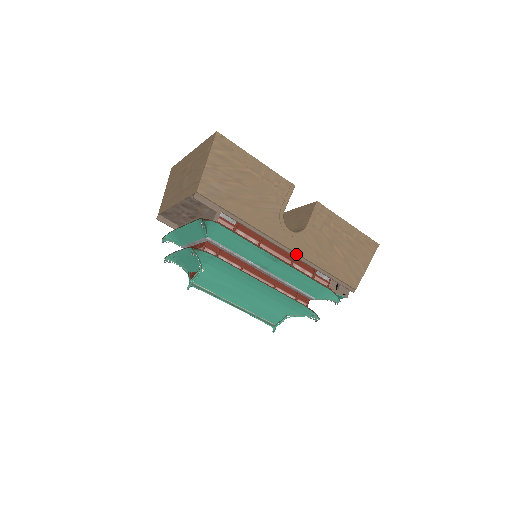
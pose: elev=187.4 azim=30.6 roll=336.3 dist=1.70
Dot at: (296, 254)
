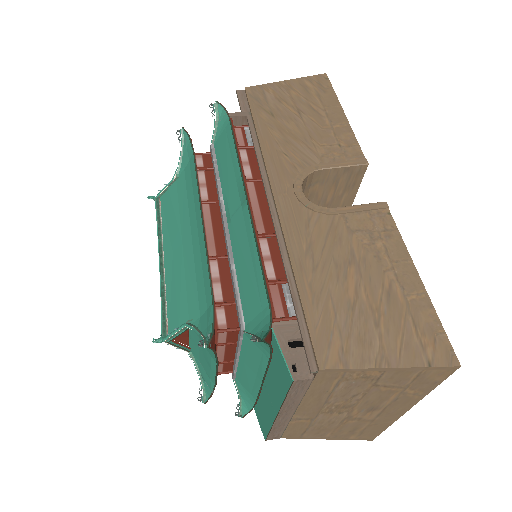
Dot at: (278, 220)
